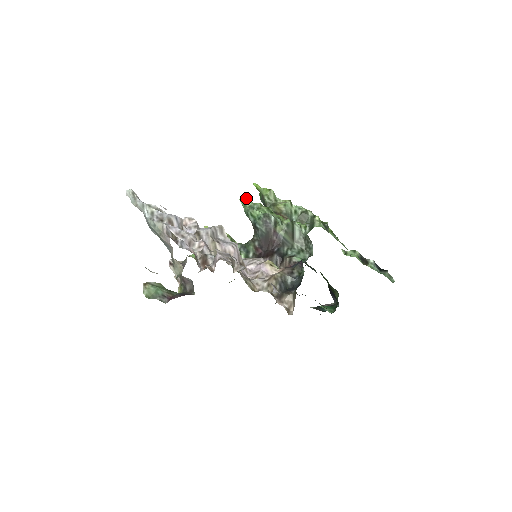
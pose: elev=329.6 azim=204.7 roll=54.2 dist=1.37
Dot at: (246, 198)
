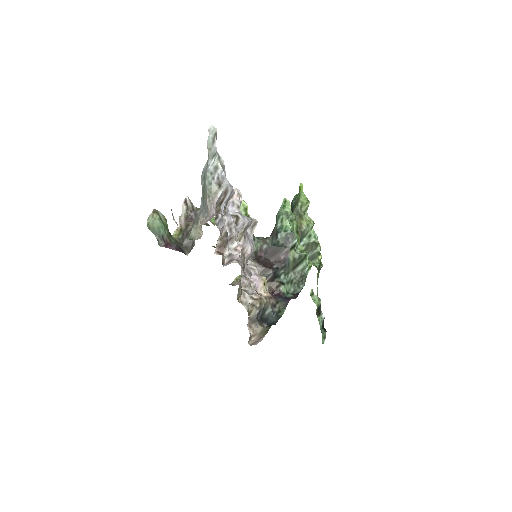
Dot at: occluded
